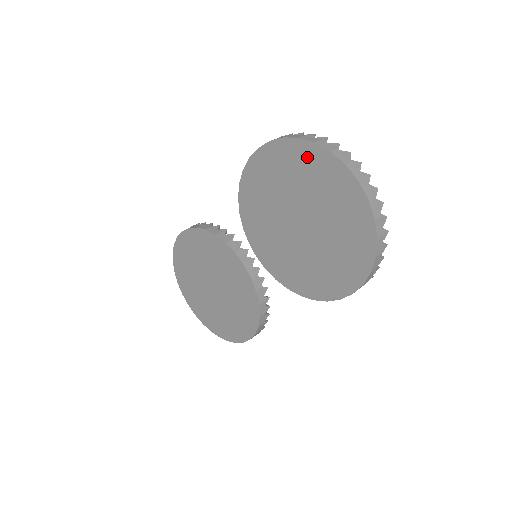
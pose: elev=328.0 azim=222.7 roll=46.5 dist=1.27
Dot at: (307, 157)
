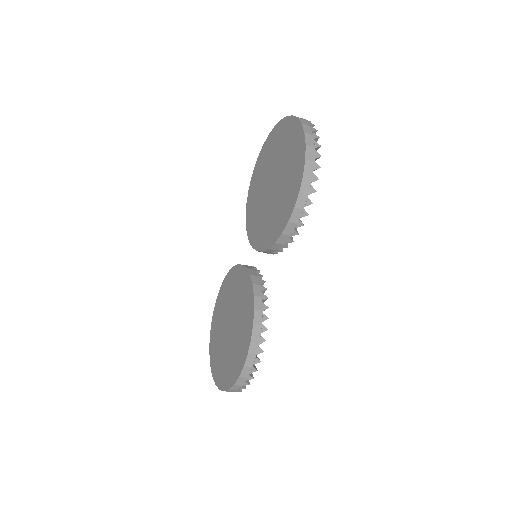
Dot at: (273, 138)
